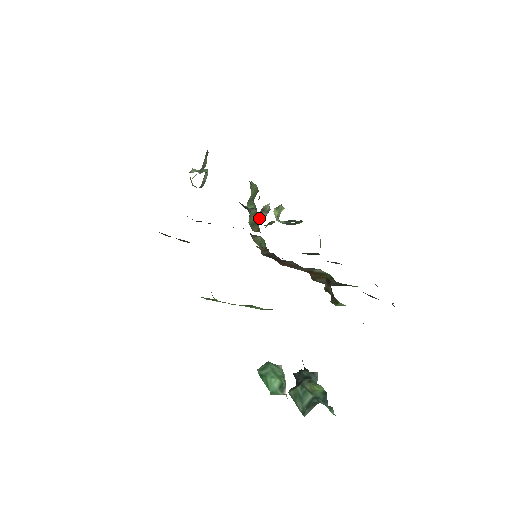
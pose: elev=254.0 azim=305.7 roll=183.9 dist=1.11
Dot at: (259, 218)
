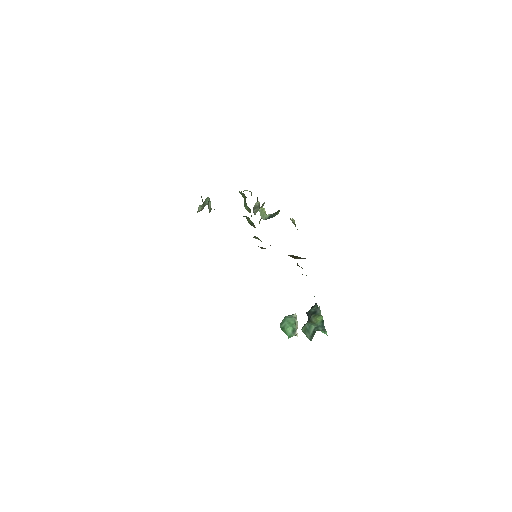
Dot at: (255, 213)
